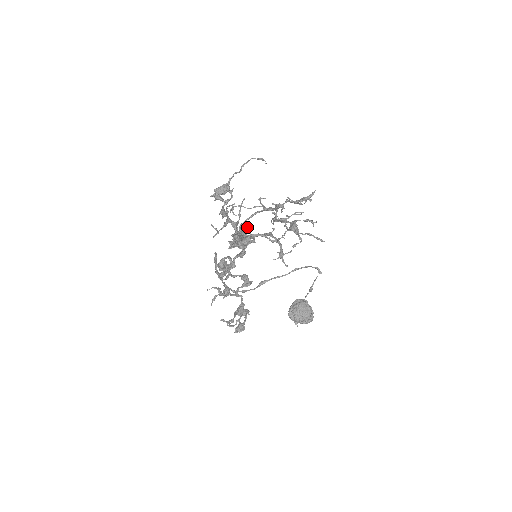
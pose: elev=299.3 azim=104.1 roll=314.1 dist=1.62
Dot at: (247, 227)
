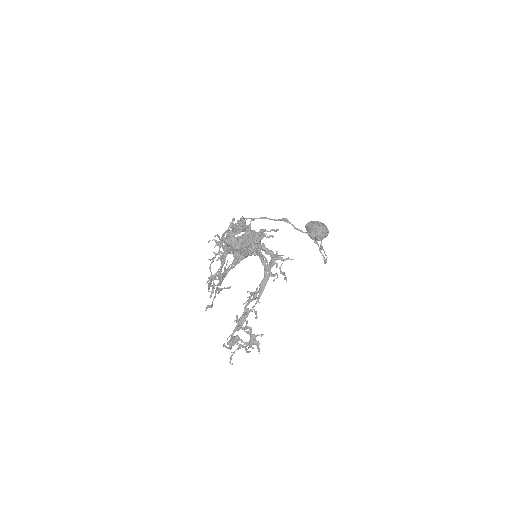
Dot at: occluded
